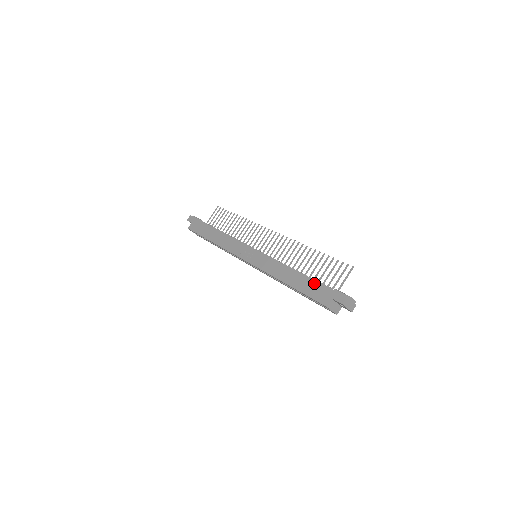
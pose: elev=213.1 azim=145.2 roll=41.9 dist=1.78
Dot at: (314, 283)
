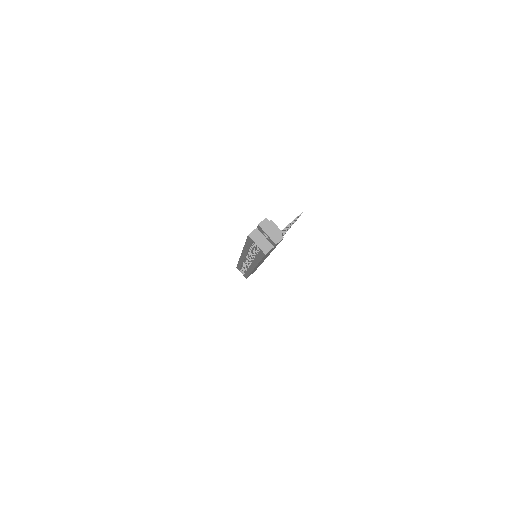
Dot at: occluded
